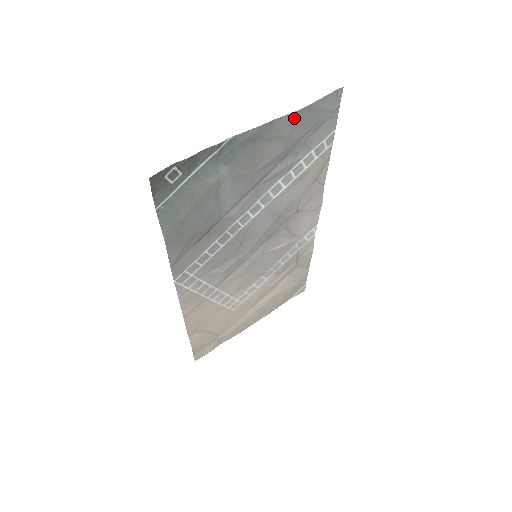
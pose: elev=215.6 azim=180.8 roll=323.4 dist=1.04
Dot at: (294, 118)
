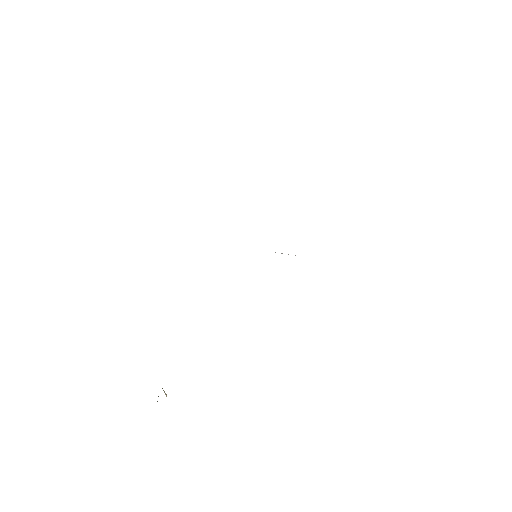
Dot at: occluded
